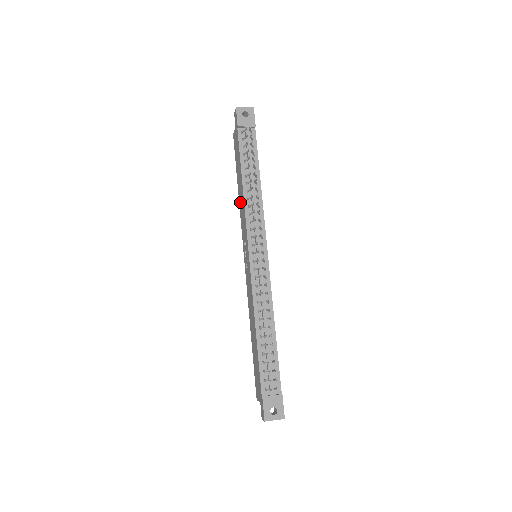
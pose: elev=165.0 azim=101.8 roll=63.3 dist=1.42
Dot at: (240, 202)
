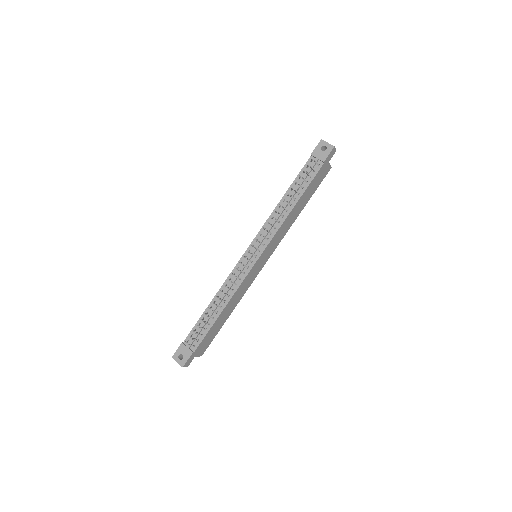
Dot at: occluded
